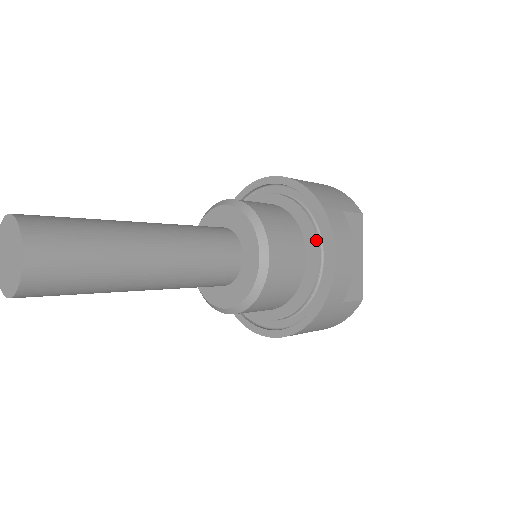
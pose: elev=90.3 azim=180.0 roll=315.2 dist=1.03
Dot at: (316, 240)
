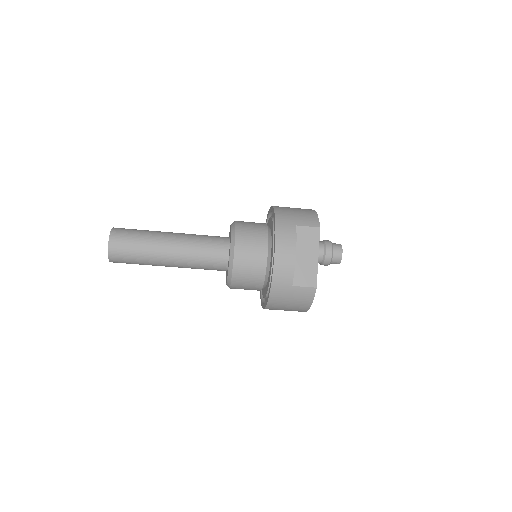
Dot at: (273, 244)
